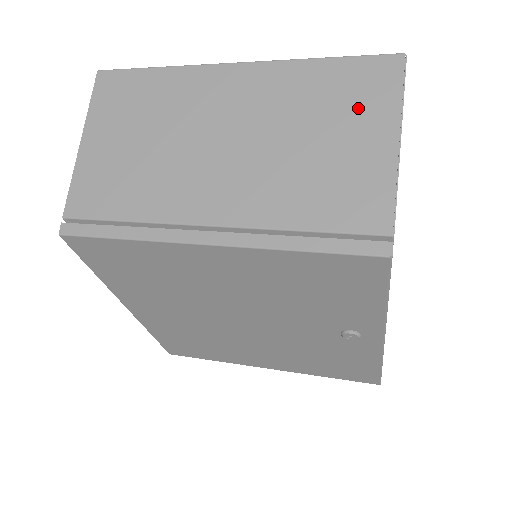
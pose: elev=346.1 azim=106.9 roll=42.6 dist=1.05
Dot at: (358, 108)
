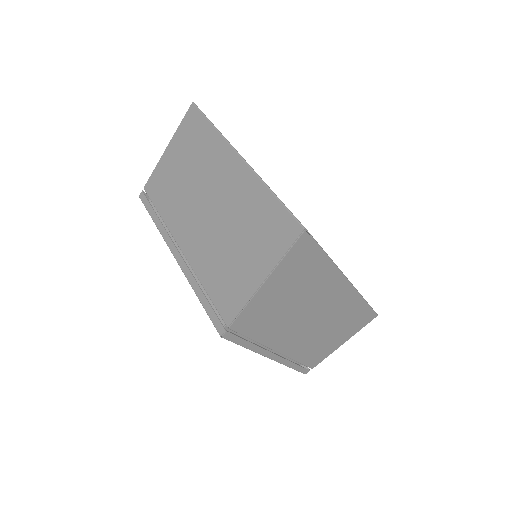
Dot at: (263, 243)
